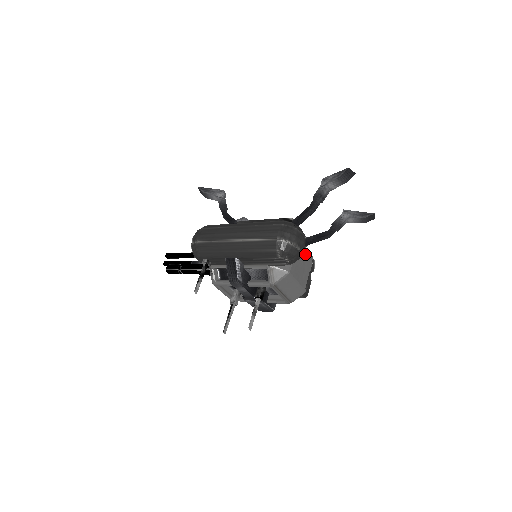
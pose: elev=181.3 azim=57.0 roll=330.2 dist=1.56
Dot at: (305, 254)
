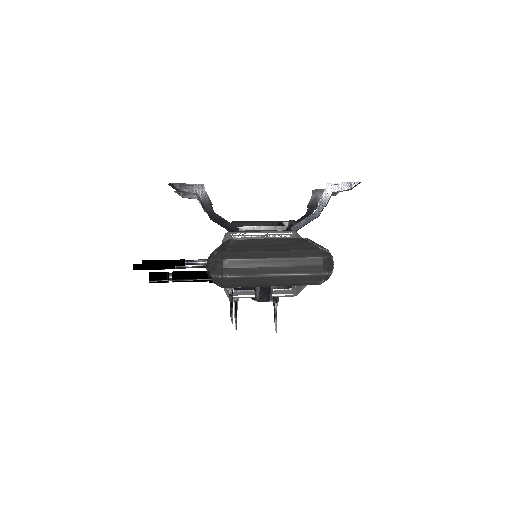
Dot at: occluded
